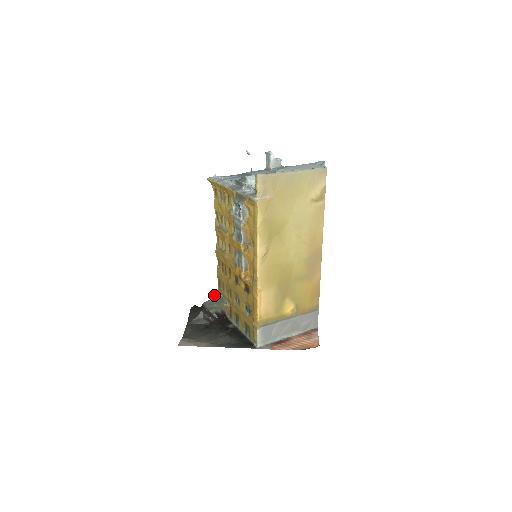
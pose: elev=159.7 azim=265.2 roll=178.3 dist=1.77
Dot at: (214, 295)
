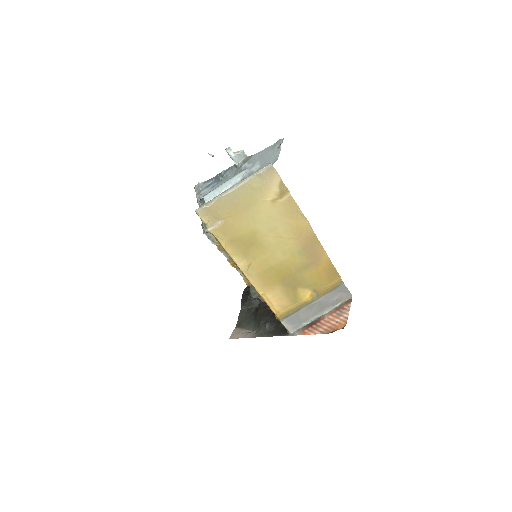
Dot at: occluded
